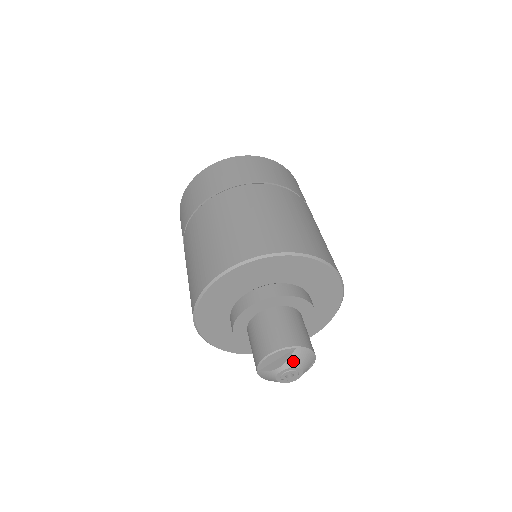
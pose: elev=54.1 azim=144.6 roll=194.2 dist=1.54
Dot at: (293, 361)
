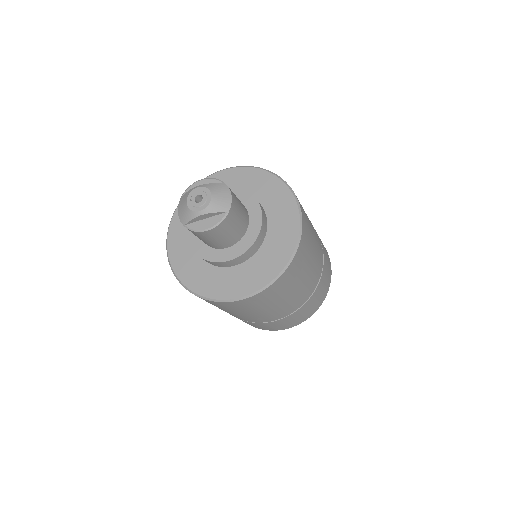
Dot at: (212, 186)
